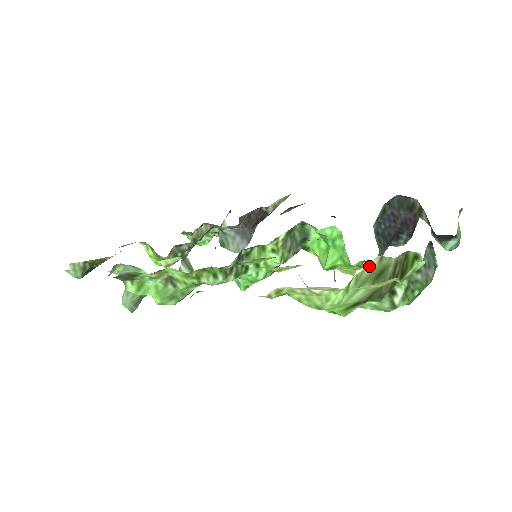
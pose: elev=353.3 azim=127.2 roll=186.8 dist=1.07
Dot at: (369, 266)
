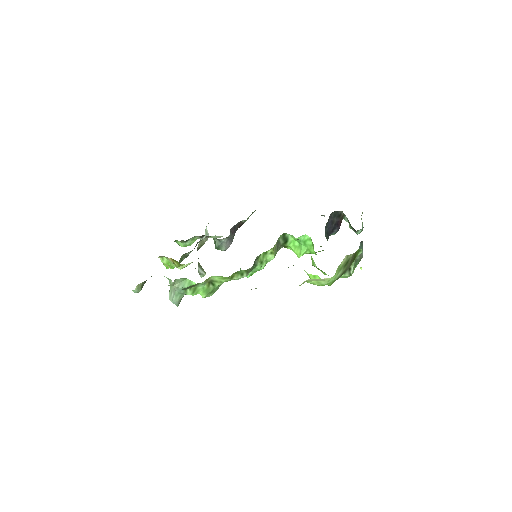
Dot at: (343, 261)
